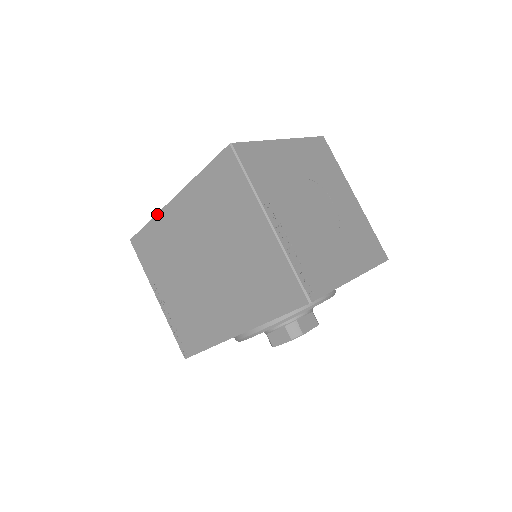
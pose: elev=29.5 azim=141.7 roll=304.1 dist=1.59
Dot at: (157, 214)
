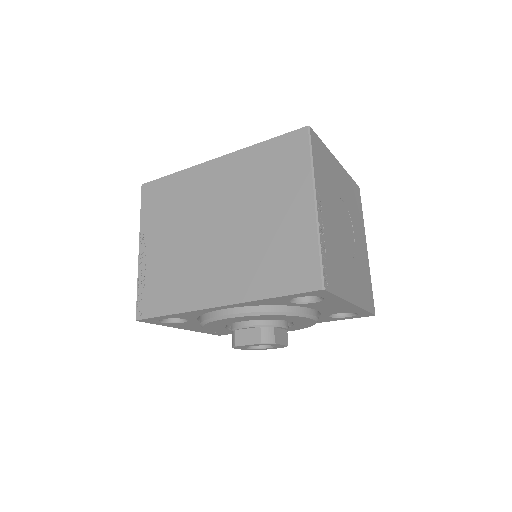
Dot at: (190, 167)
